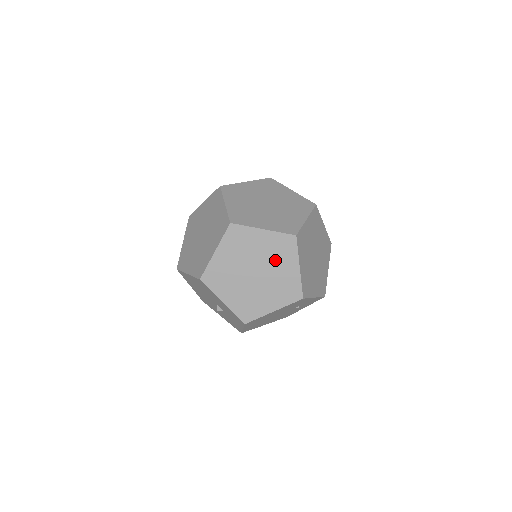
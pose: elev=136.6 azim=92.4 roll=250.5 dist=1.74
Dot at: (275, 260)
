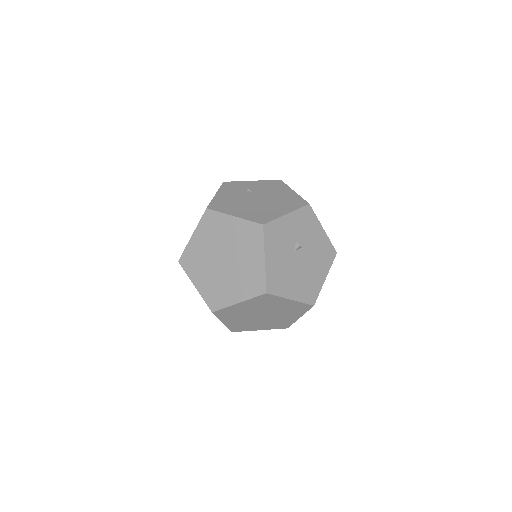
Dot at: occluded
